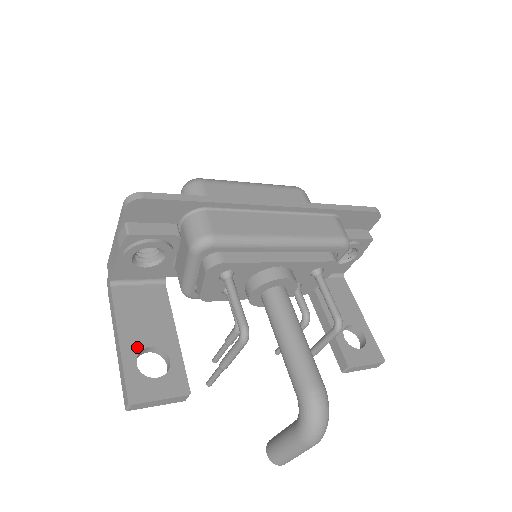
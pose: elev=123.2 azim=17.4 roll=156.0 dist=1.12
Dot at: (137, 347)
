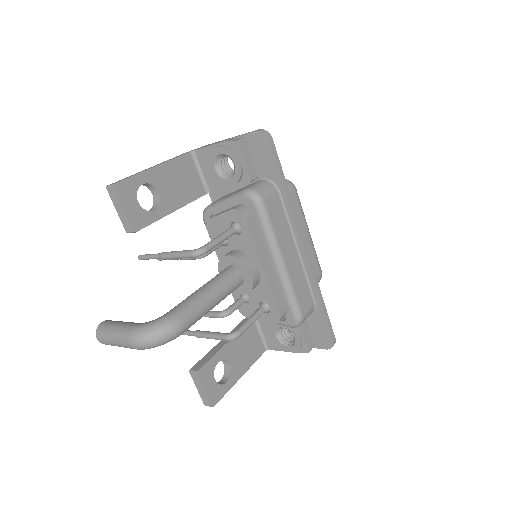
Dot at: (155, 182)
